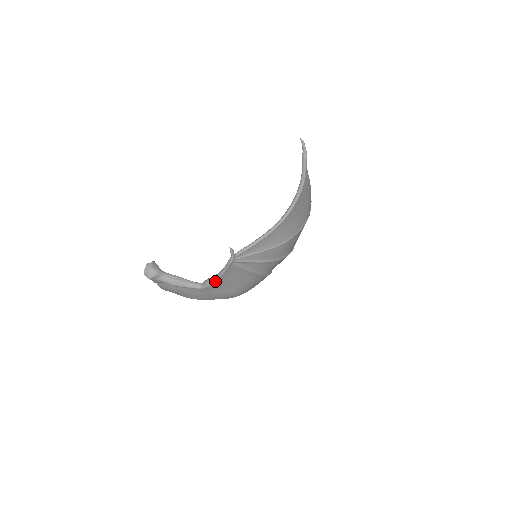
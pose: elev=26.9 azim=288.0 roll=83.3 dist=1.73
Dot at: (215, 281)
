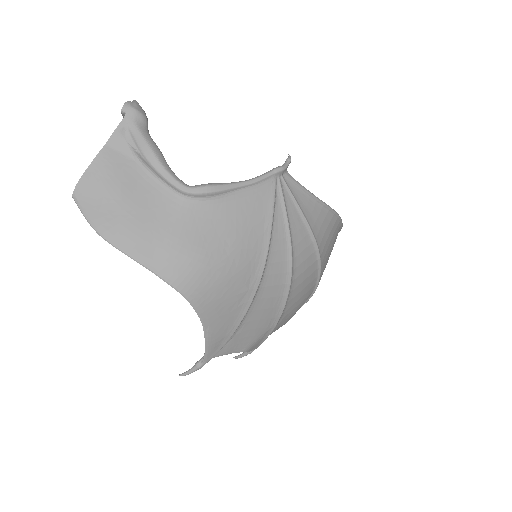
Dot at: (227, 186)
